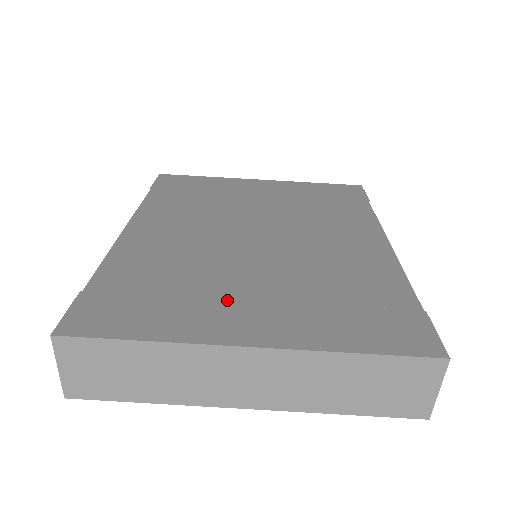
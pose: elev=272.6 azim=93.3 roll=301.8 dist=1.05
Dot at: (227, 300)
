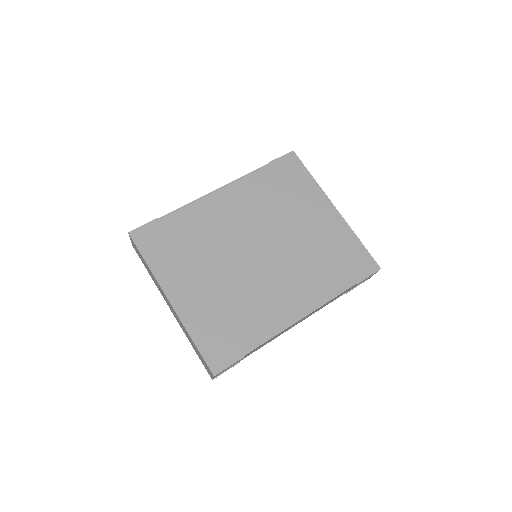
Dot at: (192, 274)
